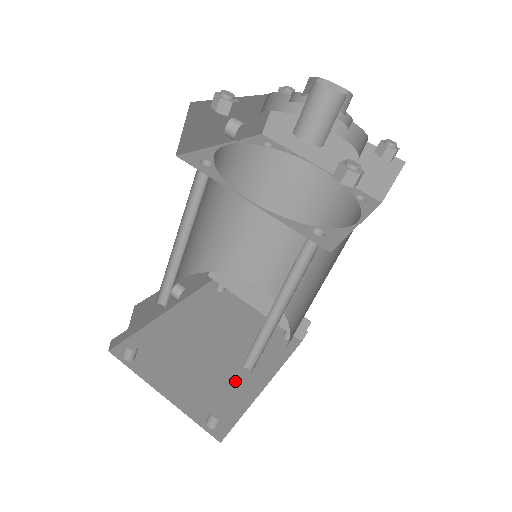
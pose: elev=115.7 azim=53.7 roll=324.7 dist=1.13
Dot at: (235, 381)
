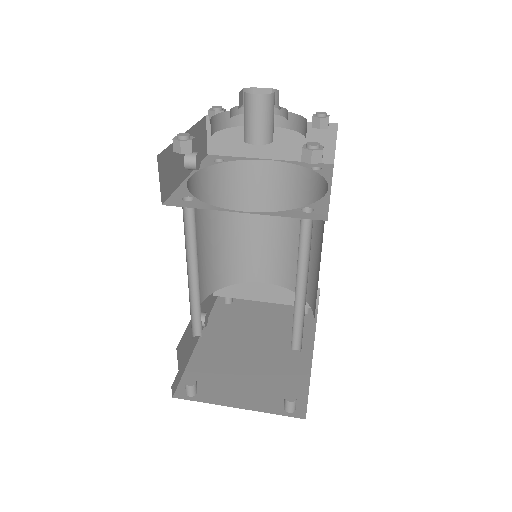
Dot at: (286, 367)
